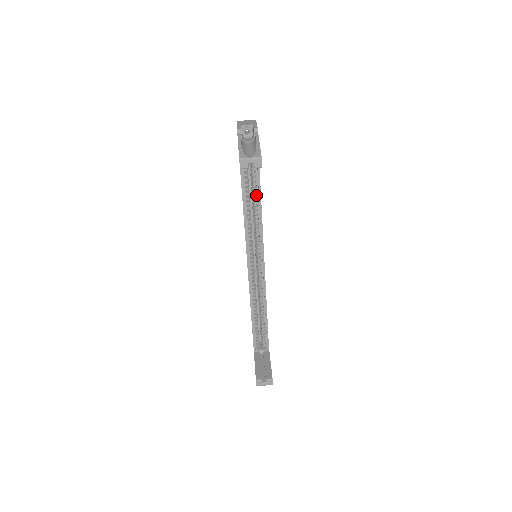
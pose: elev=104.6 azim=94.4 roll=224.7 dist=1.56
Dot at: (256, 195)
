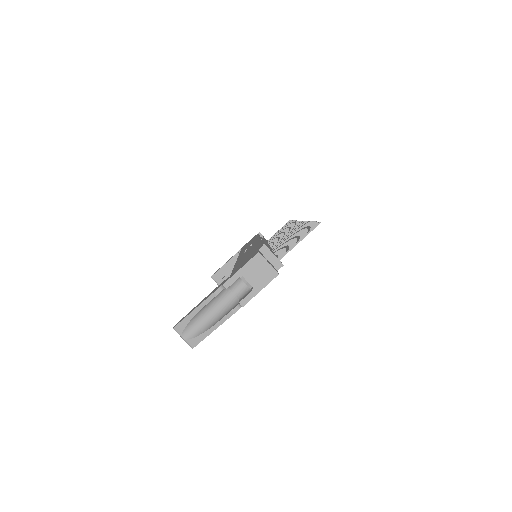
Dot at: occluded
